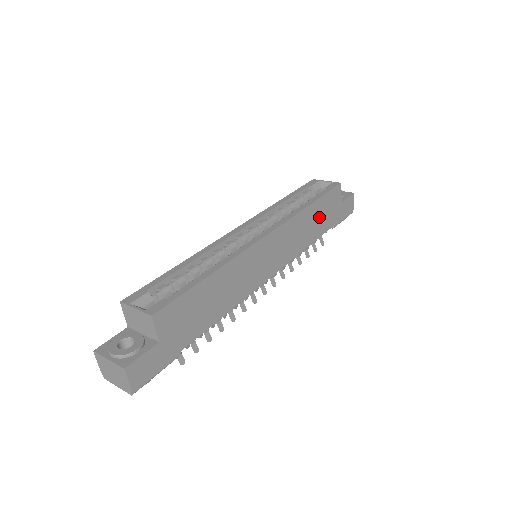
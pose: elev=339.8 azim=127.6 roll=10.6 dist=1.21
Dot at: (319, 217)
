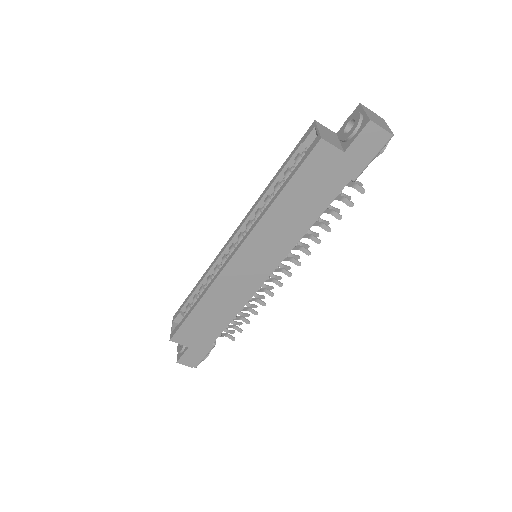
Dot at: (305, 196)
